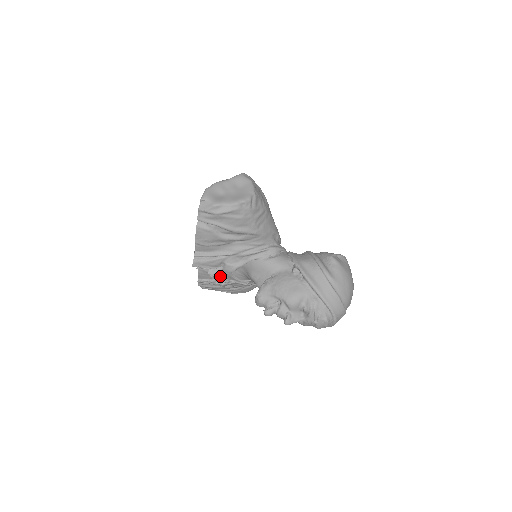
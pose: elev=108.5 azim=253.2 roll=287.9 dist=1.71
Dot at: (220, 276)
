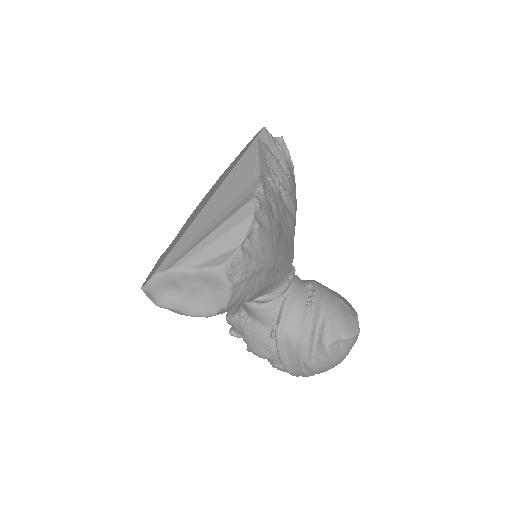
Dot at: occluded
